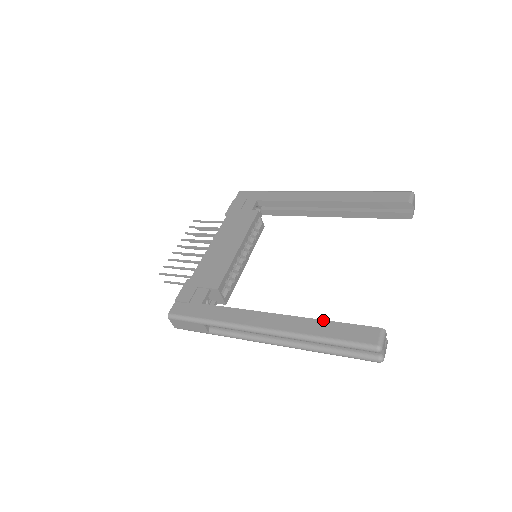
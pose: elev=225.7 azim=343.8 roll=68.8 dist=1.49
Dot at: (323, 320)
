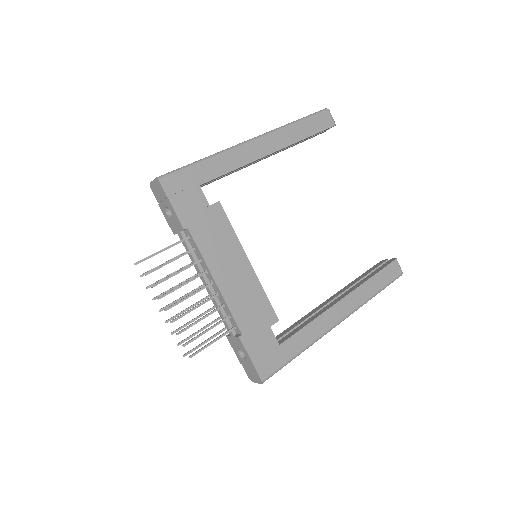
Dot at: (368, 280)
